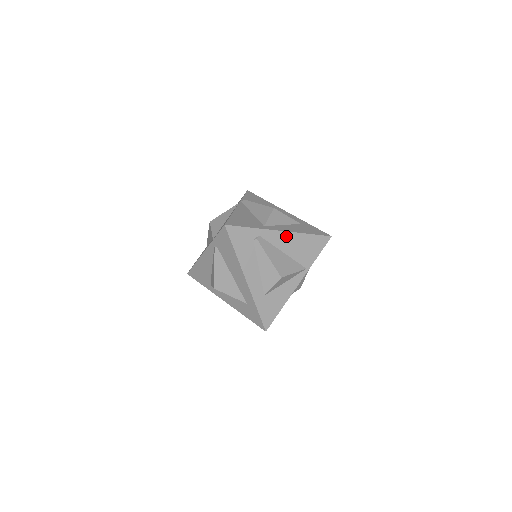
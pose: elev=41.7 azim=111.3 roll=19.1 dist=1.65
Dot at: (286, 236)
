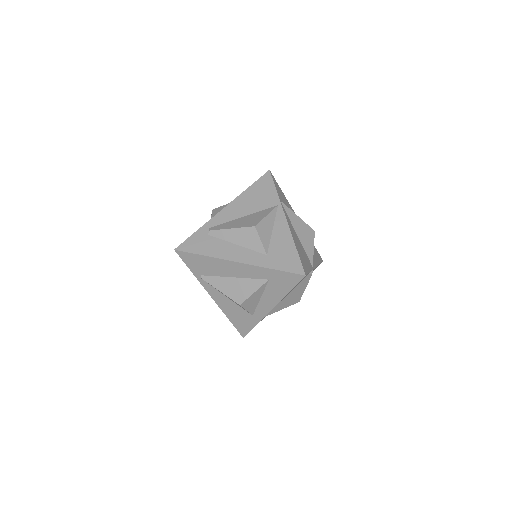
Dot at: (232, 207)
